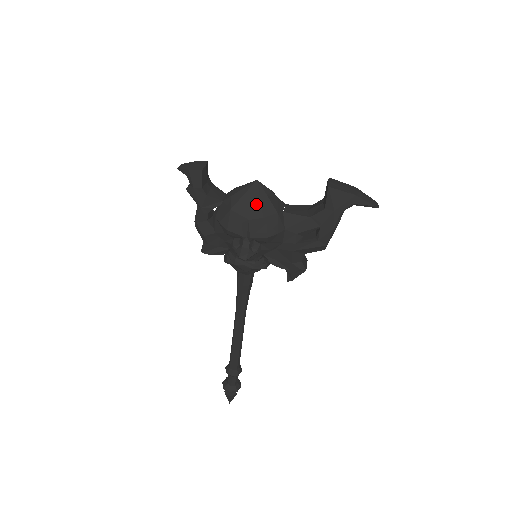
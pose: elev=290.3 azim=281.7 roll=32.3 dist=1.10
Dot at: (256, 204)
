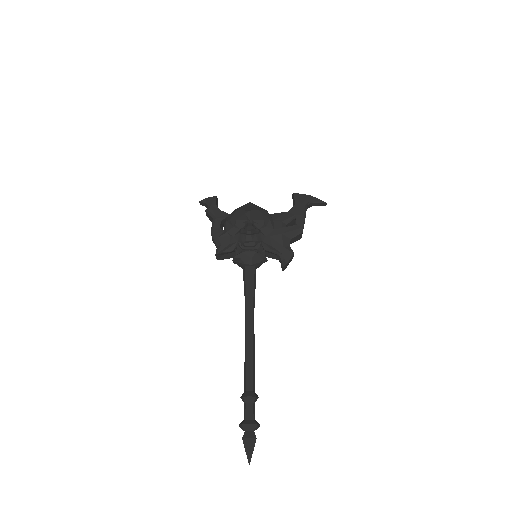
Dot at: (252, 207)
